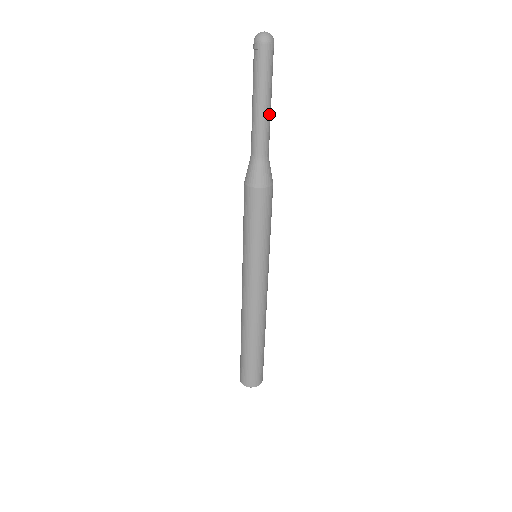
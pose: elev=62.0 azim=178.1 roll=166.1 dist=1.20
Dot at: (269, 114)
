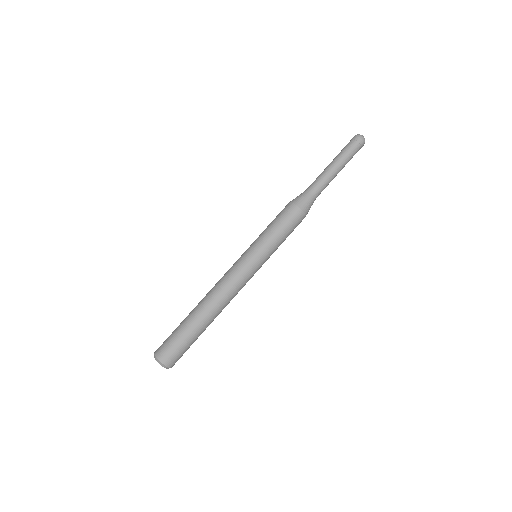
Dot at: (335, 176)
